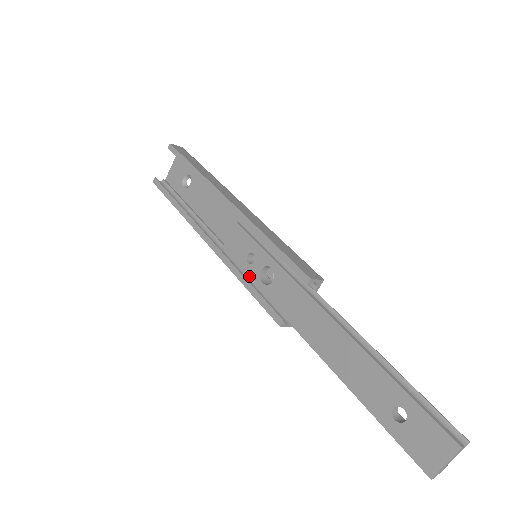
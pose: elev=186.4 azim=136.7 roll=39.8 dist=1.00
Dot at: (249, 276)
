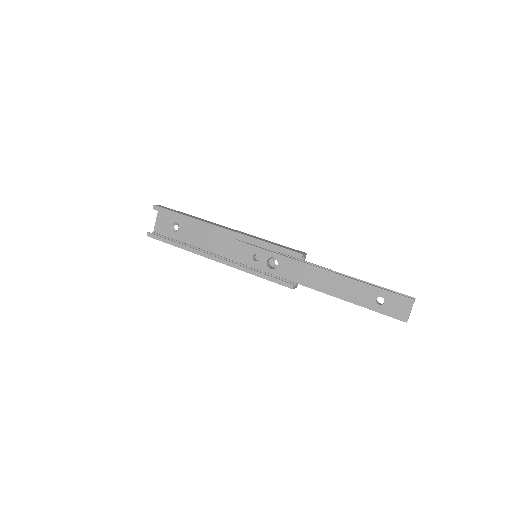
Dot at: (259, 269)
